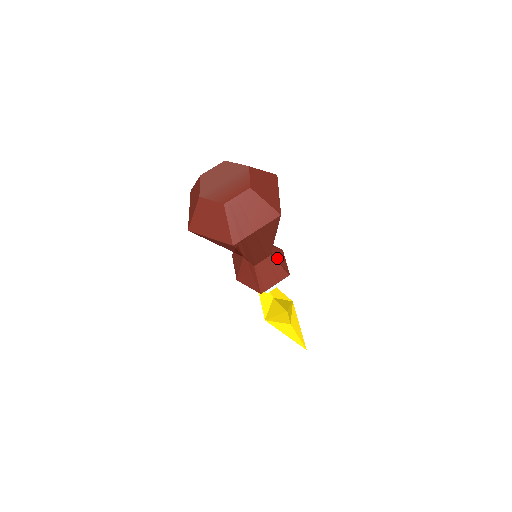
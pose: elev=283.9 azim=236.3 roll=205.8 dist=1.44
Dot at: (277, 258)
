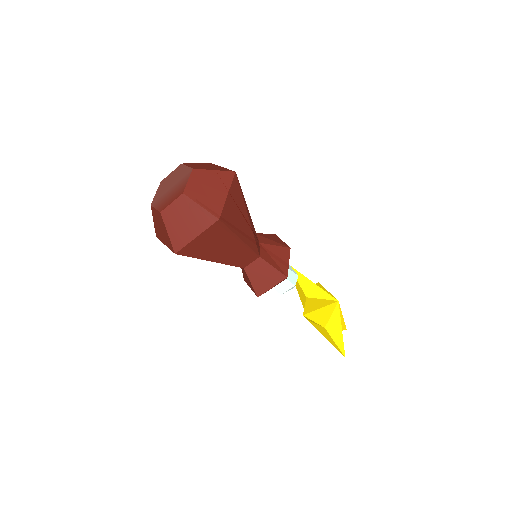
Dot at: (274, 258)
